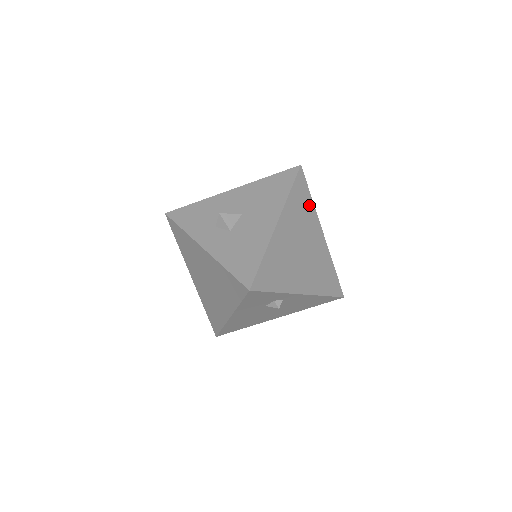
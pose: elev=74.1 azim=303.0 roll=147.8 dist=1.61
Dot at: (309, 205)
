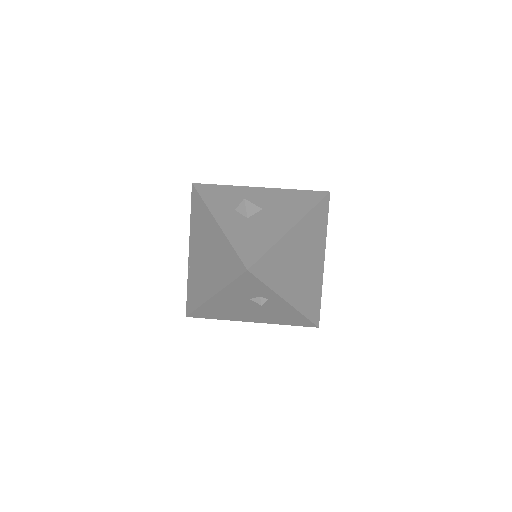
Dot at: (323, 229)
